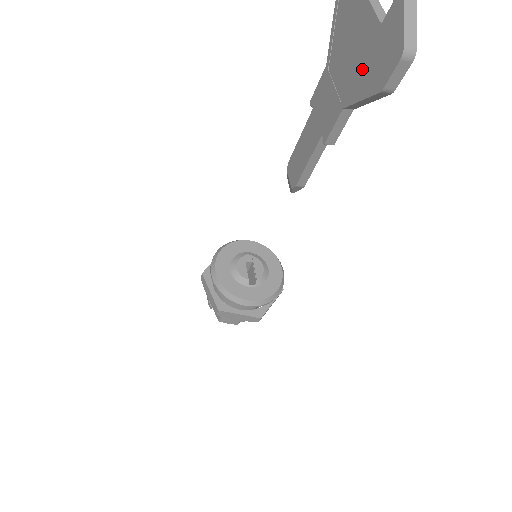
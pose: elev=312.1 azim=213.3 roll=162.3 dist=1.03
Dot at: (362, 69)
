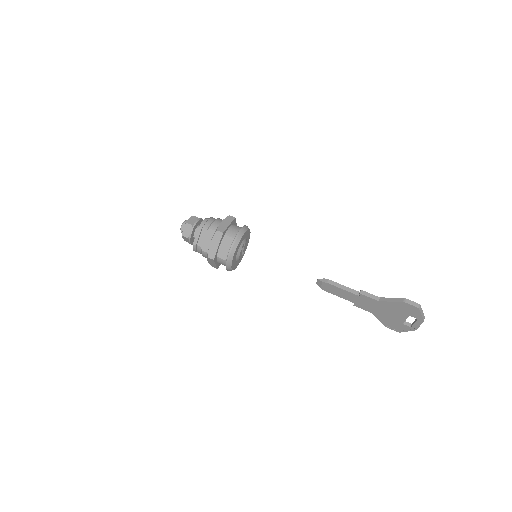
Dot at: (387, 319)
